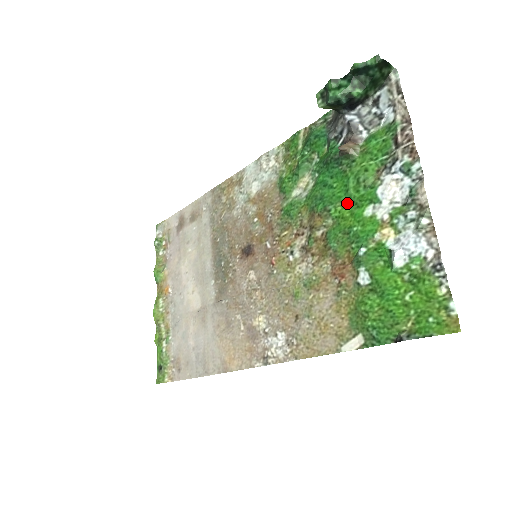
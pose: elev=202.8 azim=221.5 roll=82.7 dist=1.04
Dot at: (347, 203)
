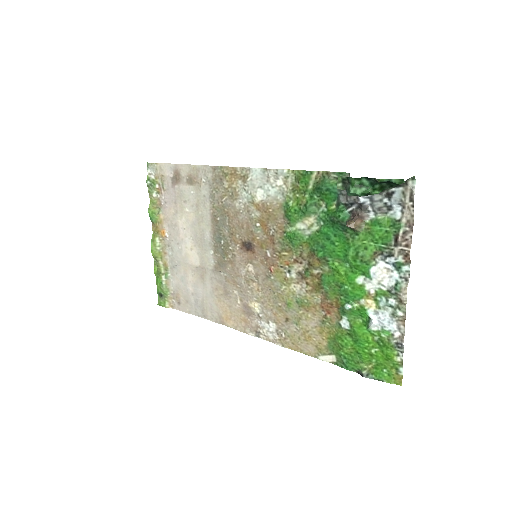
Dot at: (344, 263)
